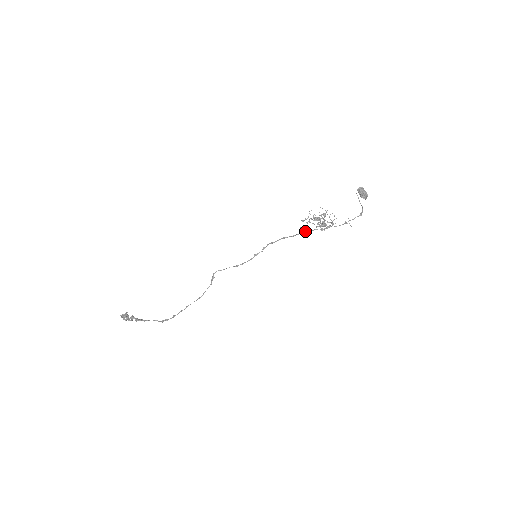
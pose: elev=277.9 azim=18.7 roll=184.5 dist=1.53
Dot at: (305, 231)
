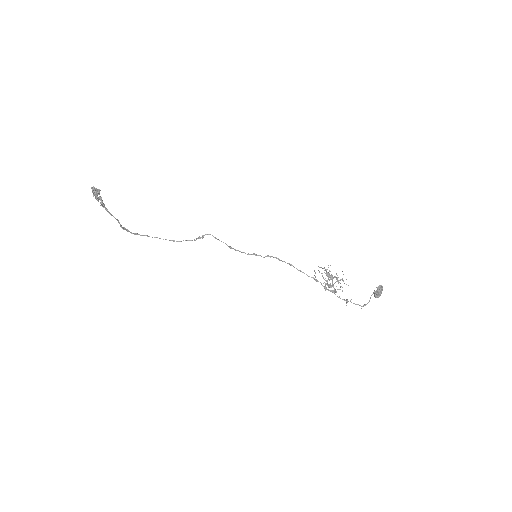
Dot at: occluded
